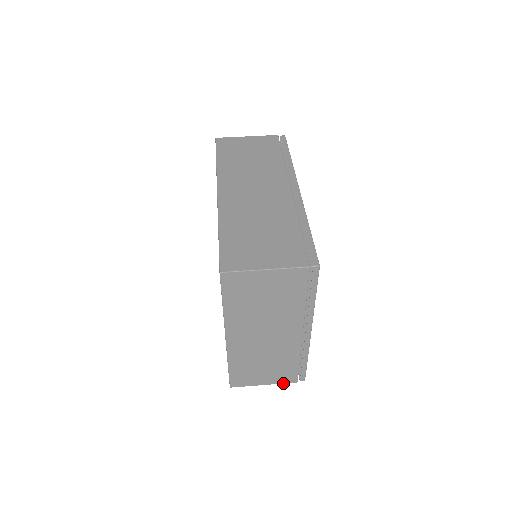
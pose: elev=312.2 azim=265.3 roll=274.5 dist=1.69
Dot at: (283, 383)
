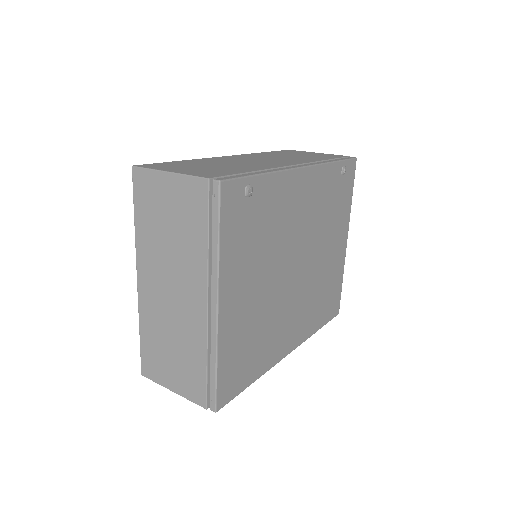
Dot at: (192, 401)
